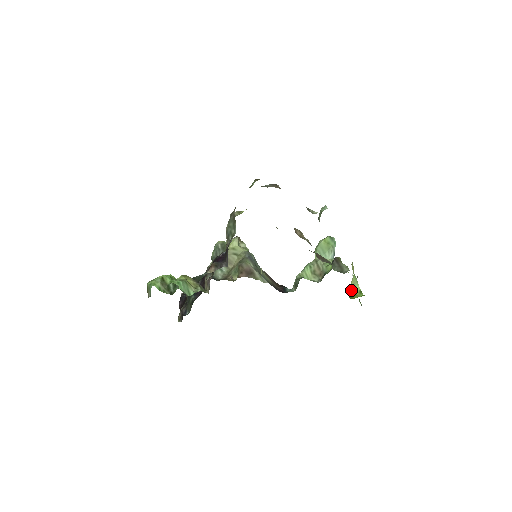
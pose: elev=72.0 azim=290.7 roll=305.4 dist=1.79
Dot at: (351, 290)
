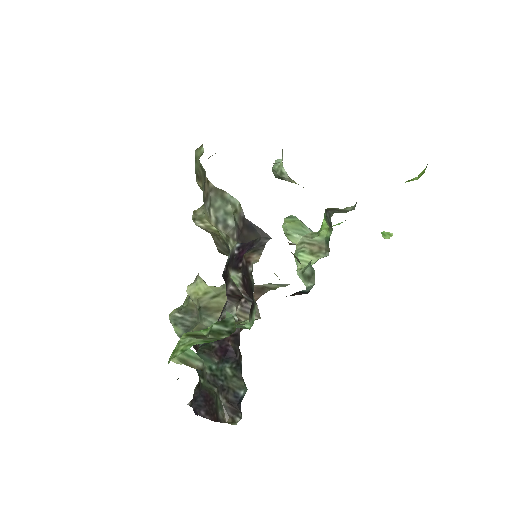
Dot at: occluded
